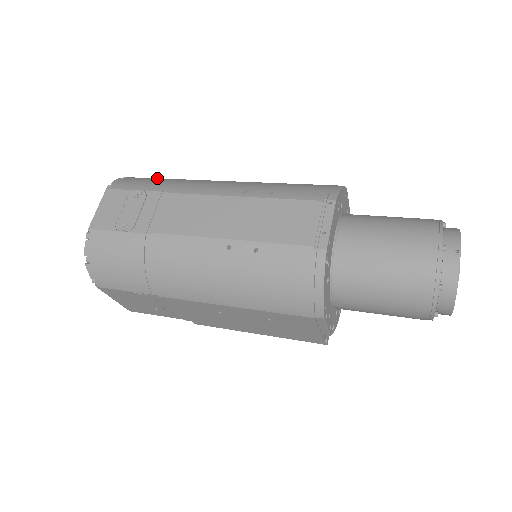
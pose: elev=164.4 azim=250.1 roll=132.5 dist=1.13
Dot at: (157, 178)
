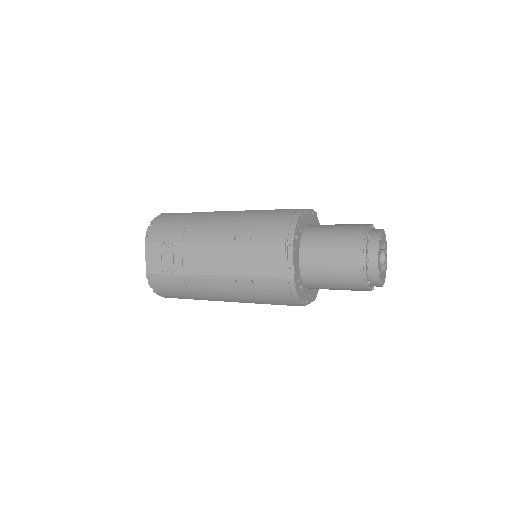
Dot at: (173, 220)
